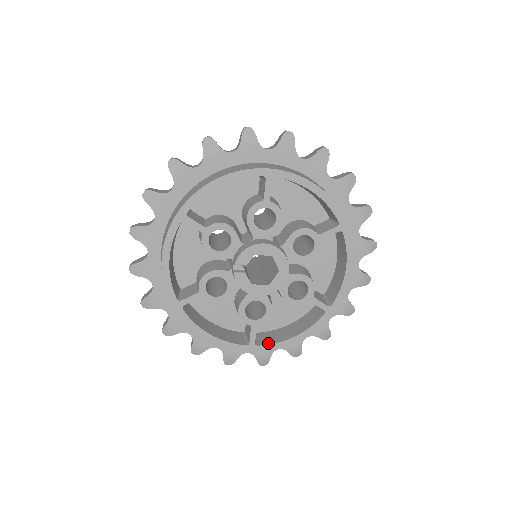
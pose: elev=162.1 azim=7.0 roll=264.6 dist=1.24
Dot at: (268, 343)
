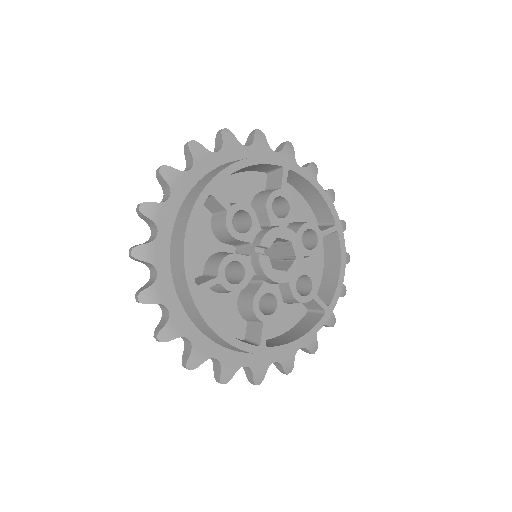
Dot at: (276, 345)
